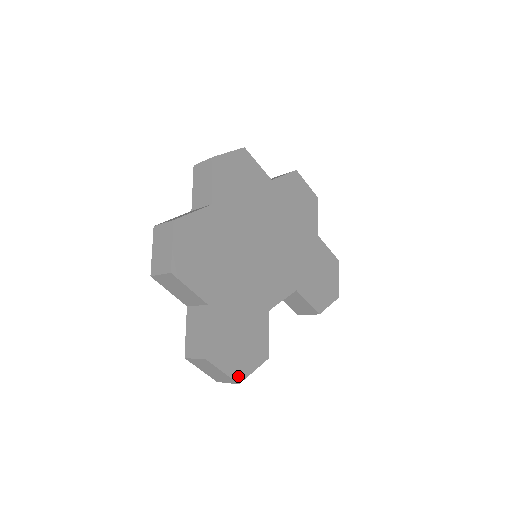
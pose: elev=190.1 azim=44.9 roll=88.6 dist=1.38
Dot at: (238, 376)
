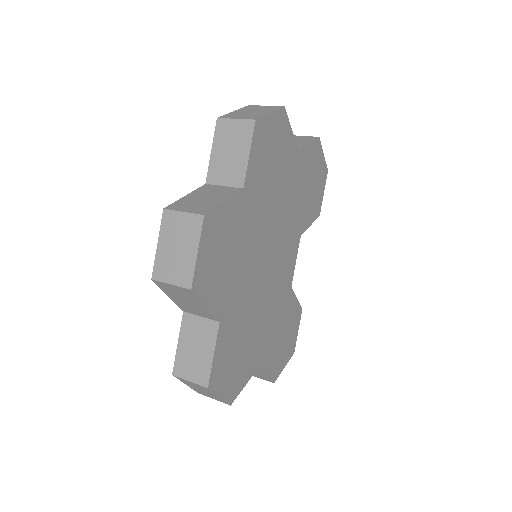
Dot at: (292, 352)
